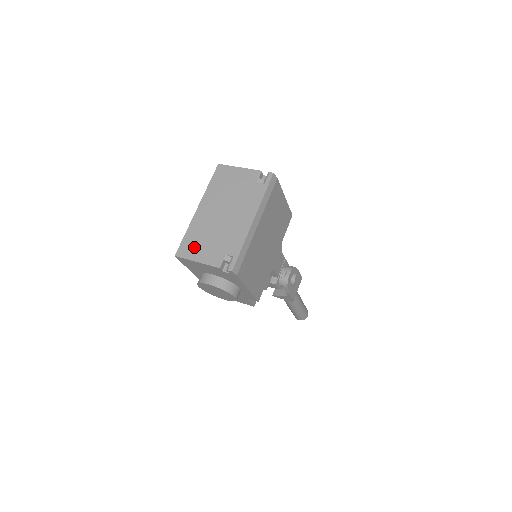
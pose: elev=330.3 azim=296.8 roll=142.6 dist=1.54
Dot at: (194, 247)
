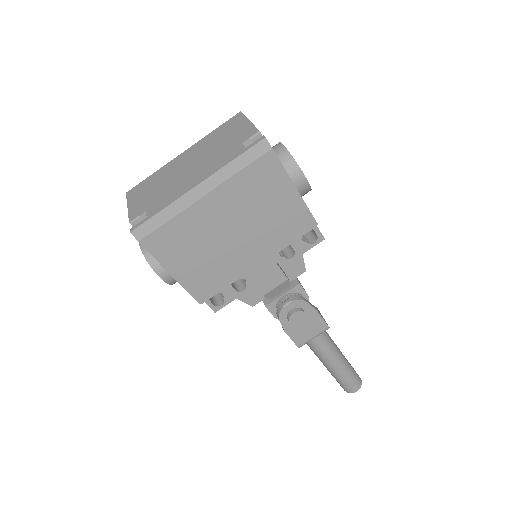
Dot at: (141, 191)
